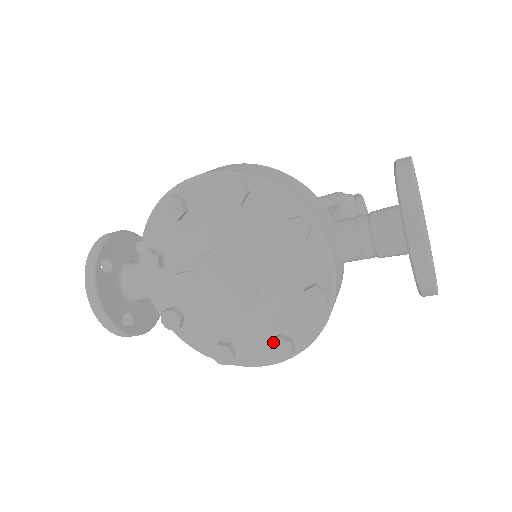
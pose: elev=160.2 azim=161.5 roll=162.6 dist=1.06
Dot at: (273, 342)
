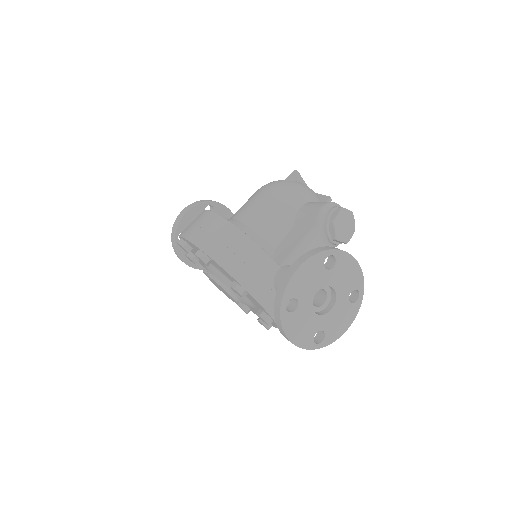
Dot at: (258, 320)
